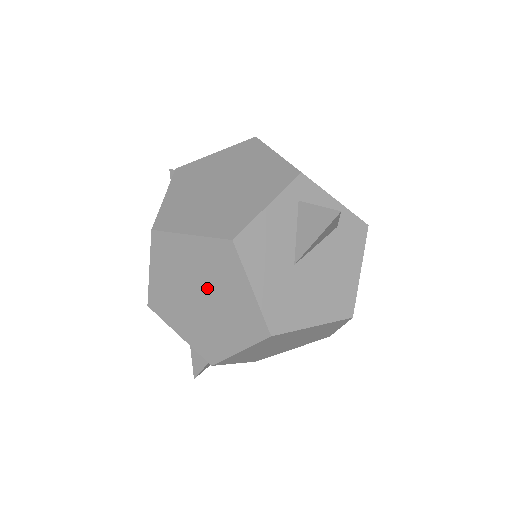
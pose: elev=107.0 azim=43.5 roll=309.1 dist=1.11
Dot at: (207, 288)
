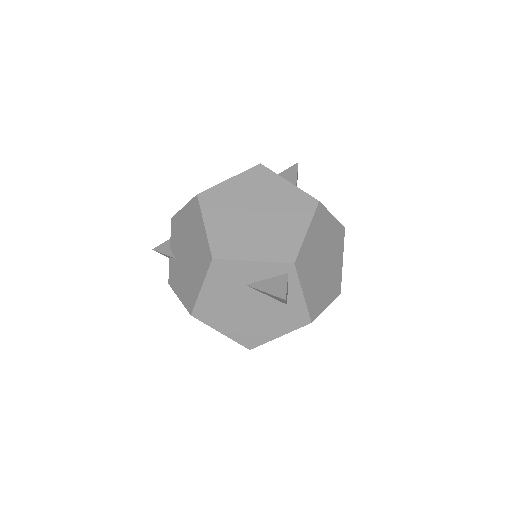
Dot at: (259, 203)
